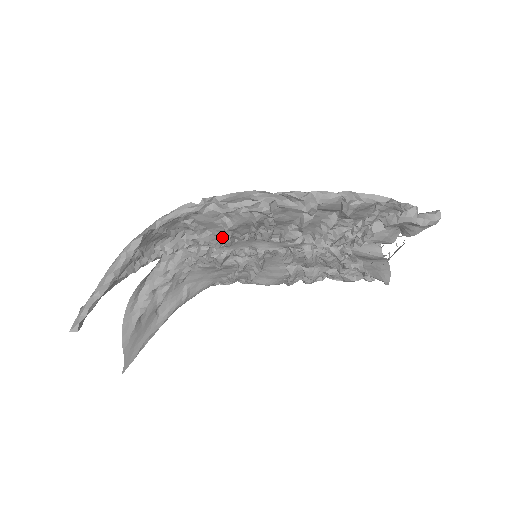
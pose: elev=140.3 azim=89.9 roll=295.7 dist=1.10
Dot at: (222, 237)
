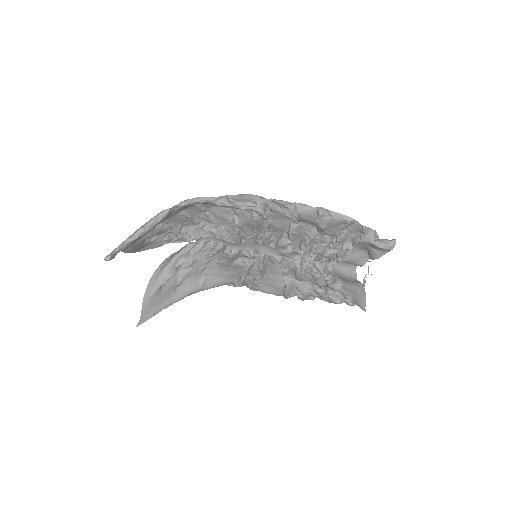
Dot at: (232, 233)
